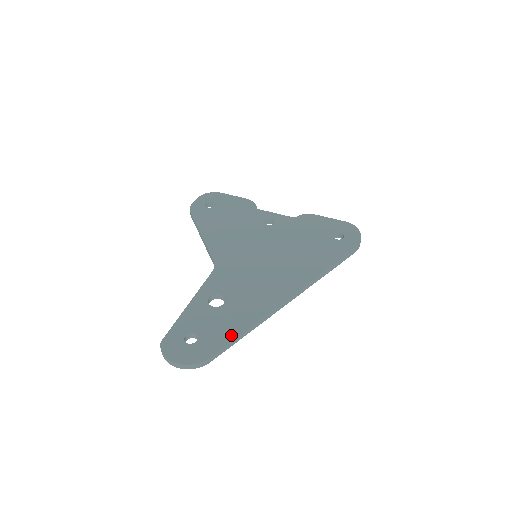
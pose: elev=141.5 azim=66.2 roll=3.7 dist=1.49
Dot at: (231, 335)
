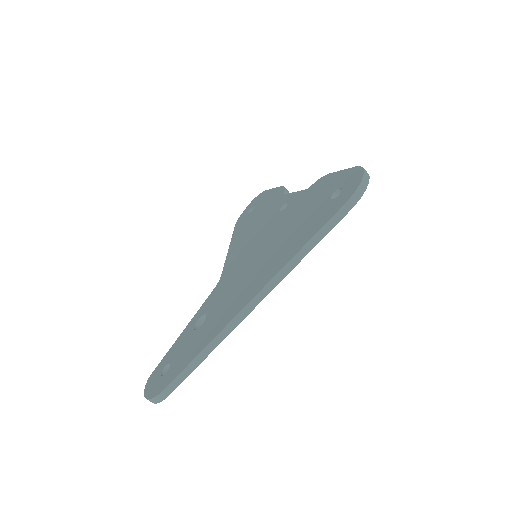
Dot at: (187, 361)
